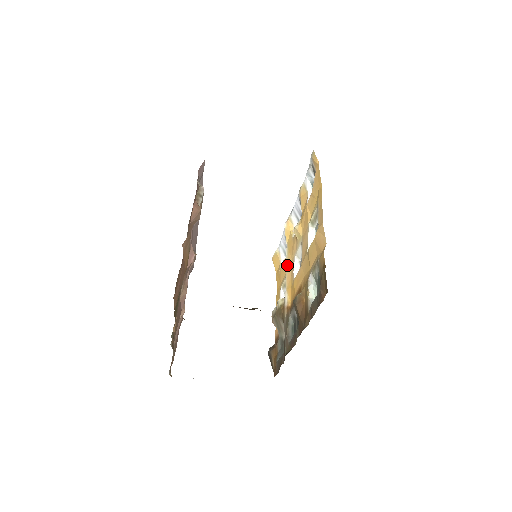
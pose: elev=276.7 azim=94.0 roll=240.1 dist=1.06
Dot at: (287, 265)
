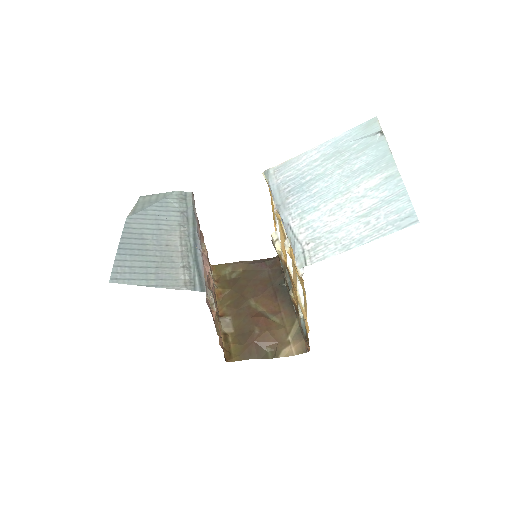
Dot at: (280, 234)
